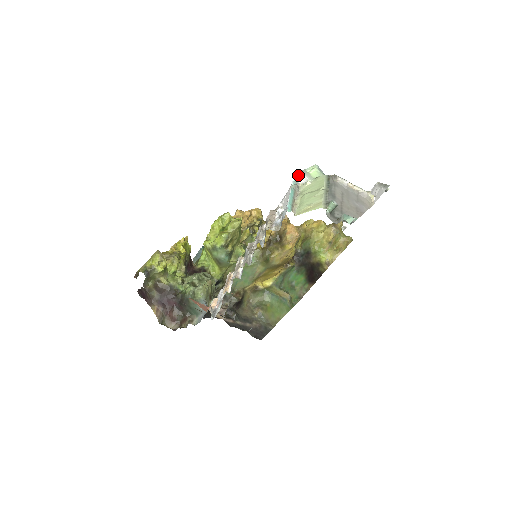
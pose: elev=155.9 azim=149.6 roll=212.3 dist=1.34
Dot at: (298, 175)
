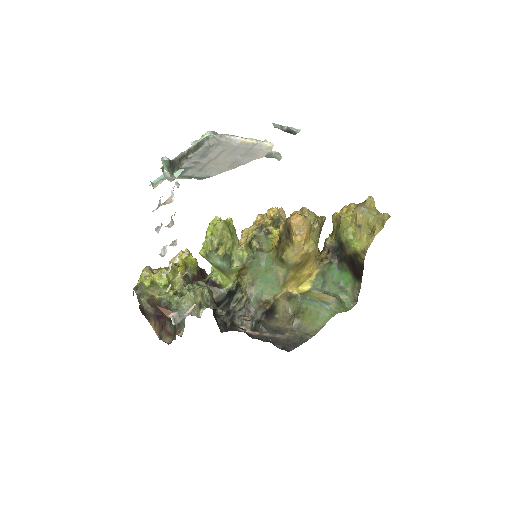
Dot at: occluded
